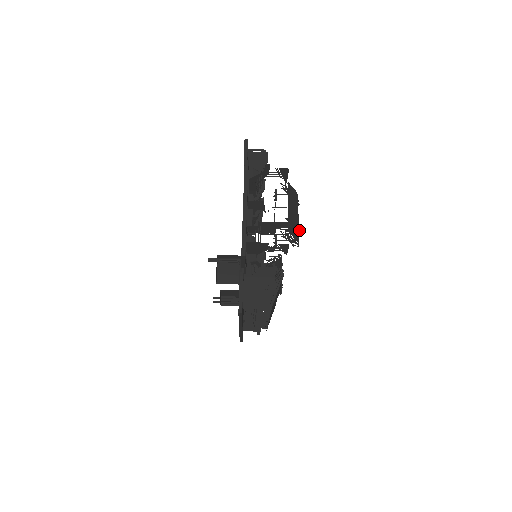
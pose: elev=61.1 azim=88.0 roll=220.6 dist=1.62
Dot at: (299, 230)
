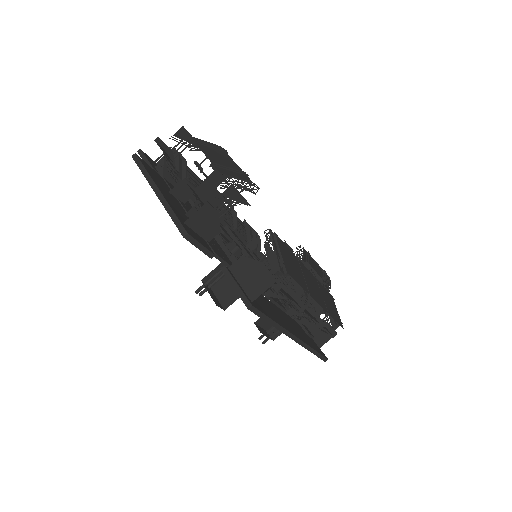
Dot at: (245, 172)
